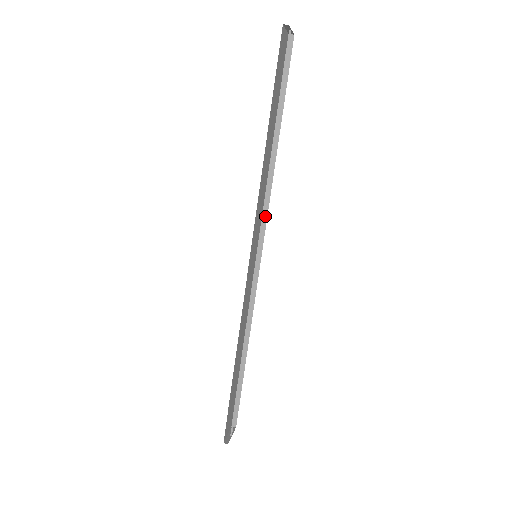
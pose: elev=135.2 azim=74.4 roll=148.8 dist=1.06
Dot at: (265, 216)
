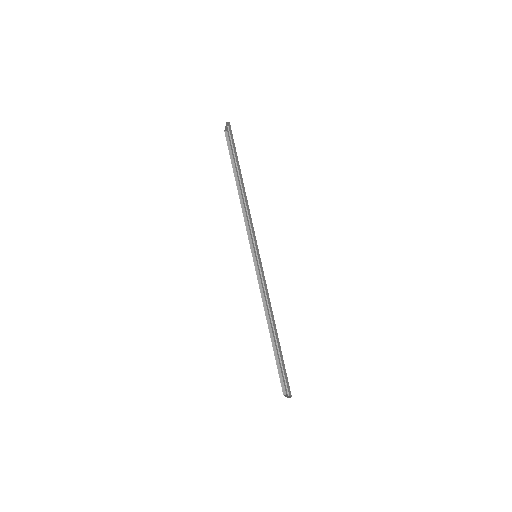
Dot at: (249, 233)
